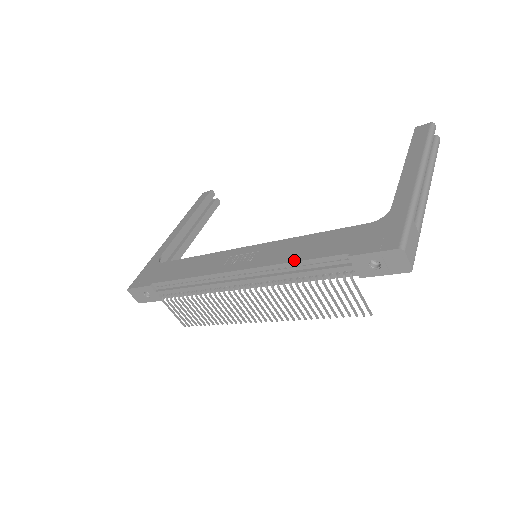
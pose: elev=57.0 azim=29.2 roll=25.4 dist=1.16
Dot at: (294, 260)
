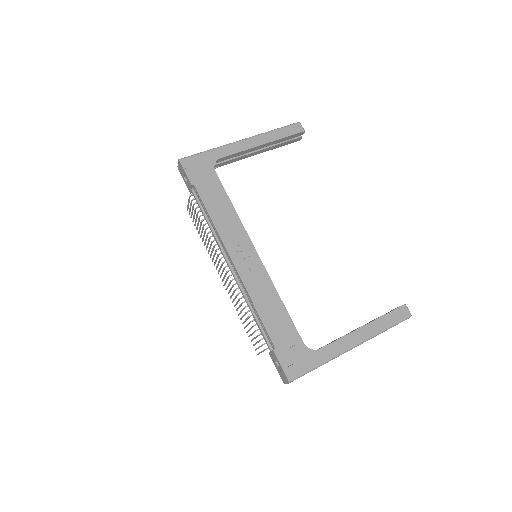
Dot at: (258, 310)
